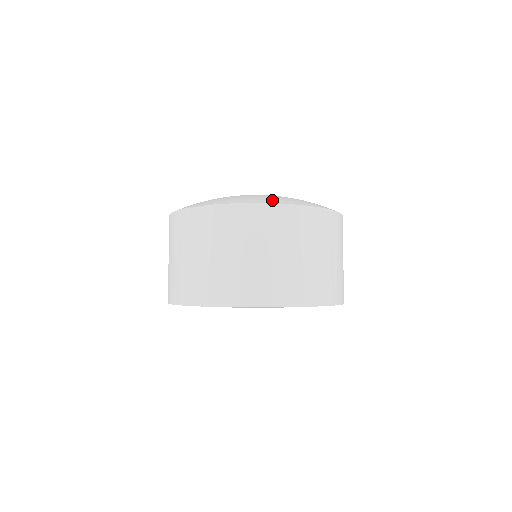
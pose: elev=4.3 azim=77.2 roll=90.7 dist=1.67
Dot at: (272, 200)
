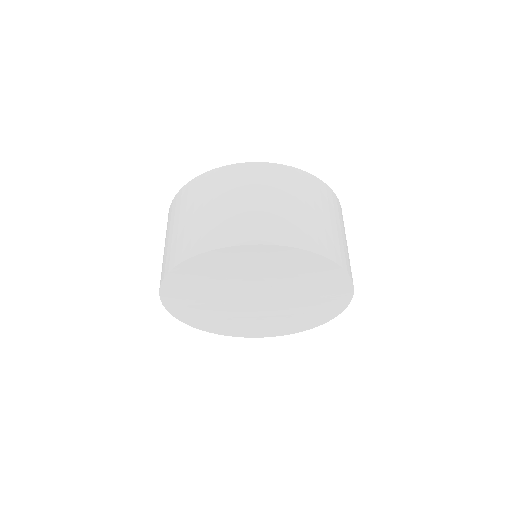
Dot at: occluded
